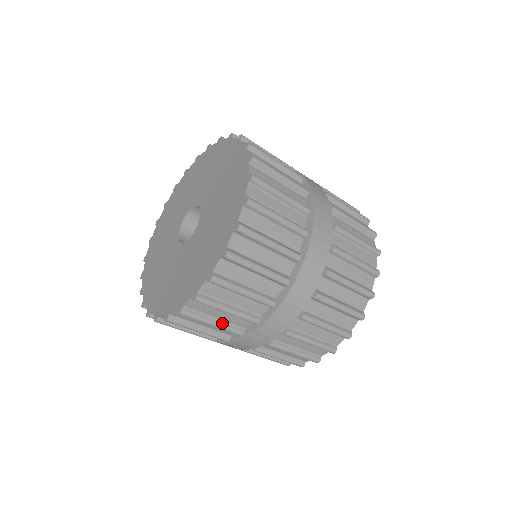
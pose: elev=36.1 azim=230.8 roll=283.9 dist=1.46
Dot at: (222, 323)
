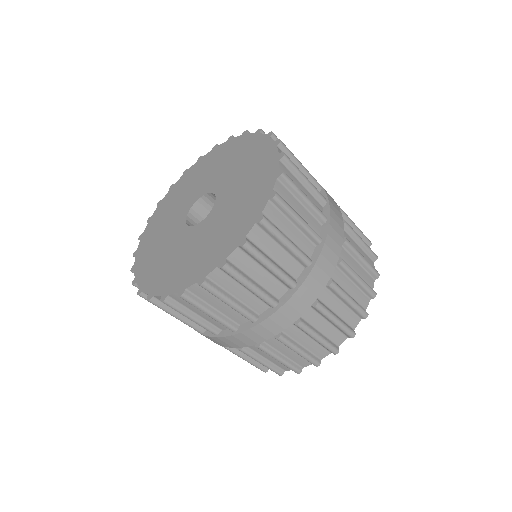
Dot at: (293, 244)
